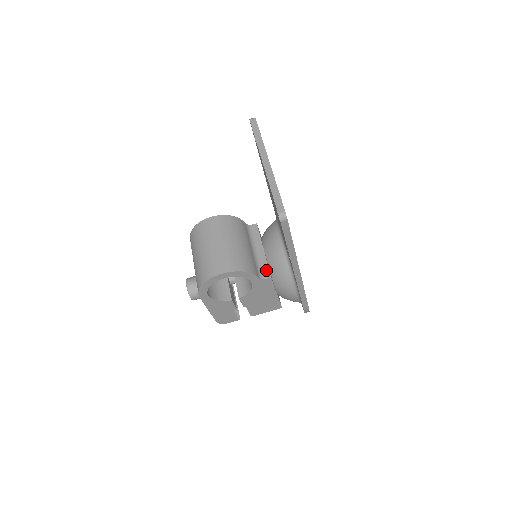
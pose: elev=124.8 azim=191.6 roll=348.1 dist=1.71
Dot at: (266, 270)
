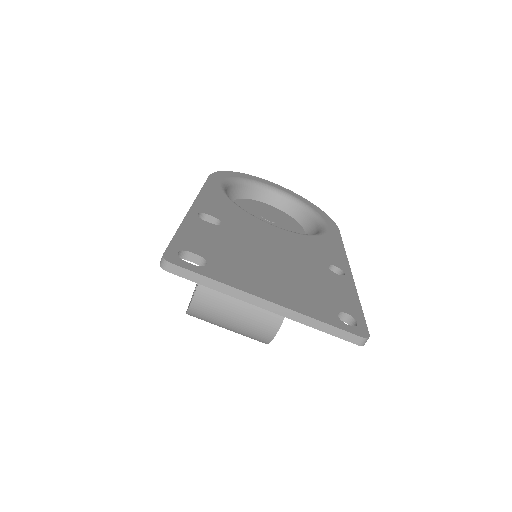
Dot at: occluded
